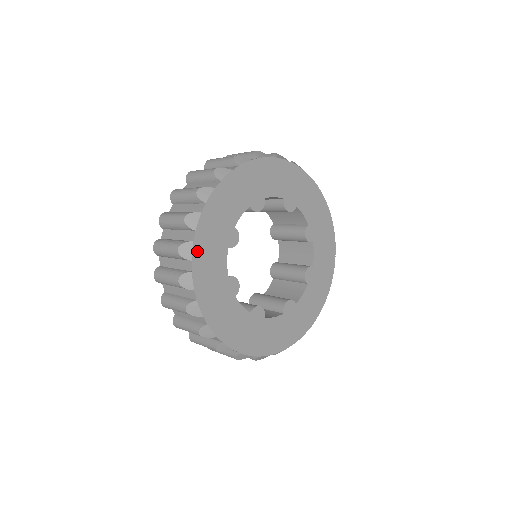
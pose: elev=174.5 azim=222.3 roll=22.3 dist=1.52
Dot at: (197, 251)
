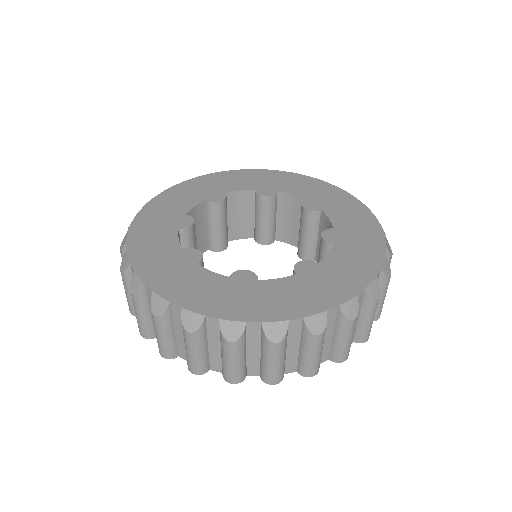
Dot at: (134, 236)
